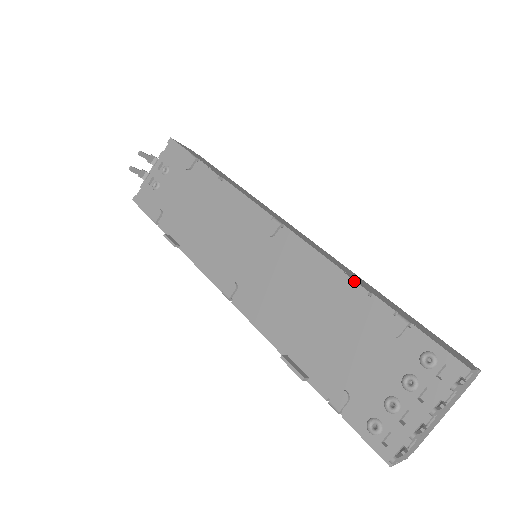
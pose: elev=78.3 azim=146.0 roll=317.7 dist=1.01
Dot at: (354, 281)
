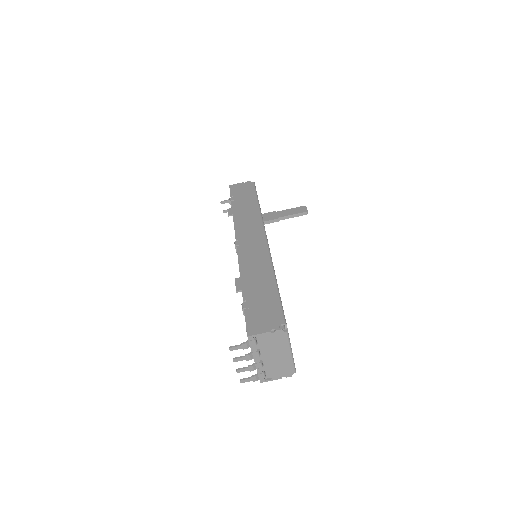
Dot at: (235, 284)
